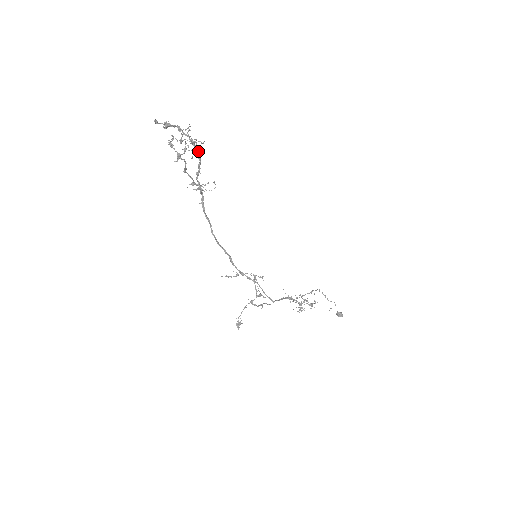
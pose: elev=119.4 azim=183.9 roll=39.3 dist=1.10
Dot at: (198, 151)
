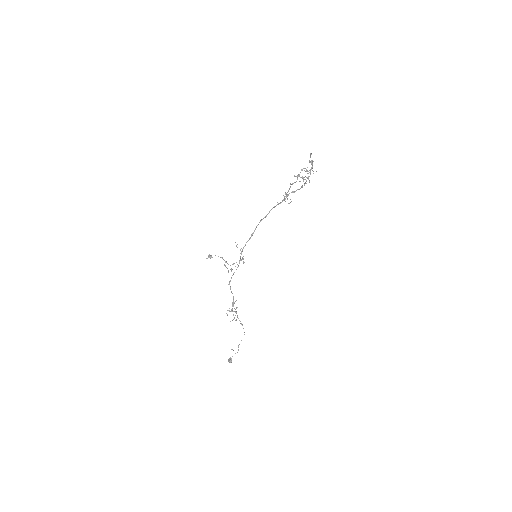
Dot at: occluded
